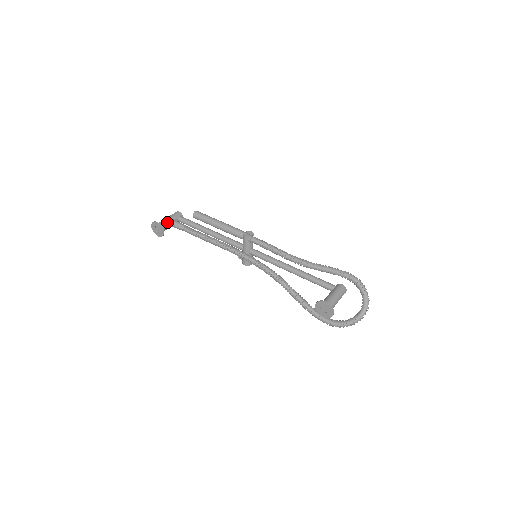
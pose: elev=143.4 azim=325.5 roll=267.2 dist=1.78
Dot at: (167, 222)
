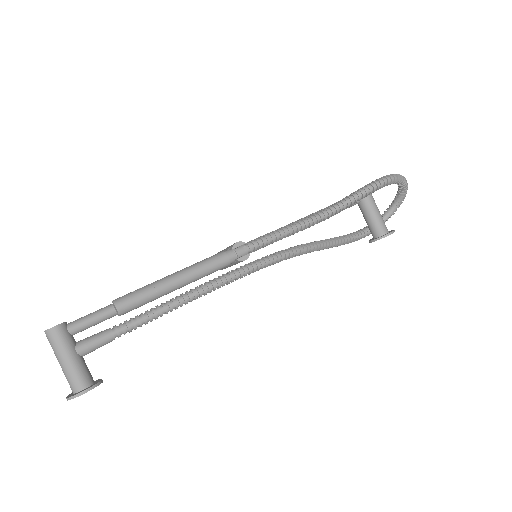
Dot at: (81, 366)
